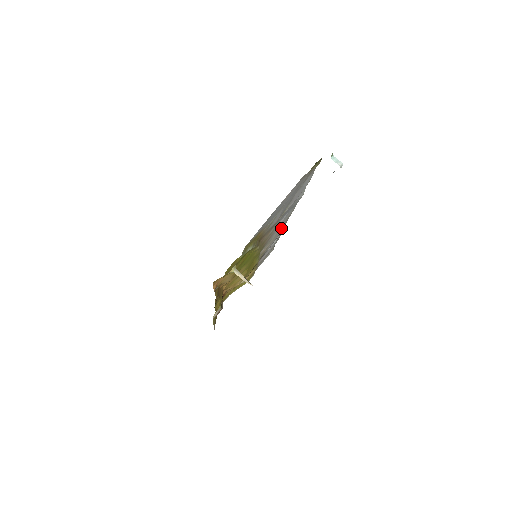
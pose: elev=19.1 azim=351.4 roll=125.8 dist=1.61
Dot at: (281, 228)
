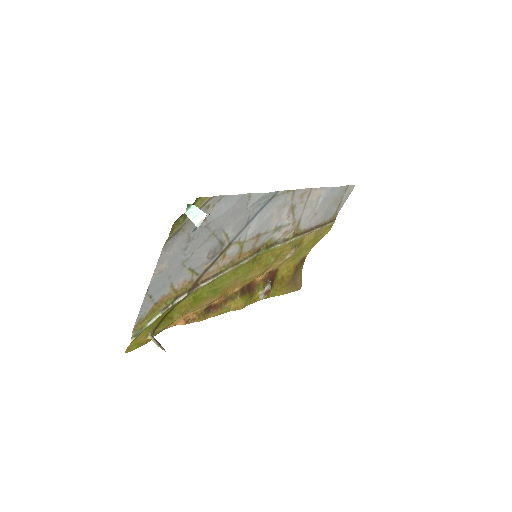
Dot at: (300, 201)
